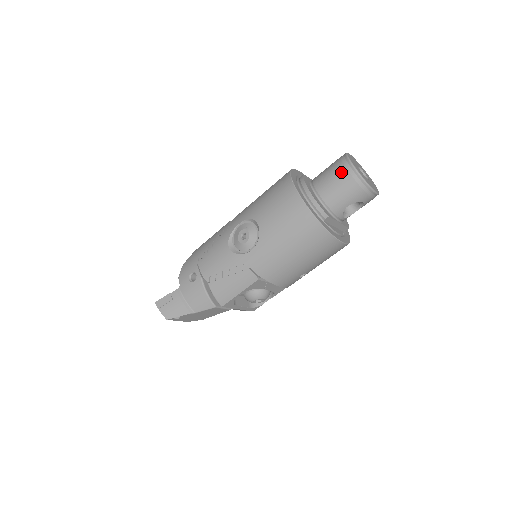
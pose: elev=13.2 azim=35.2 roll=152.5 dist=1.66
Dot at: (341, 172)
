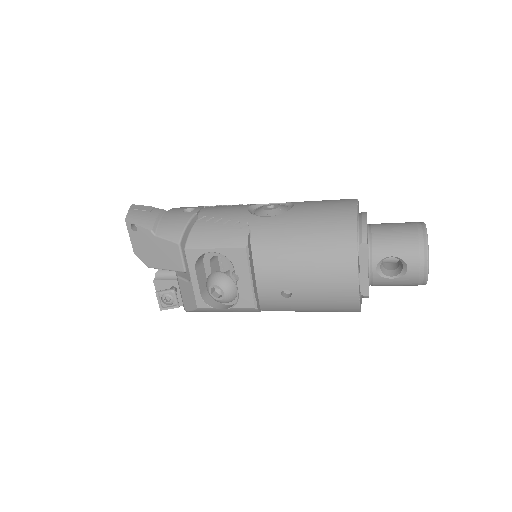
Dot at: (409, 224)
